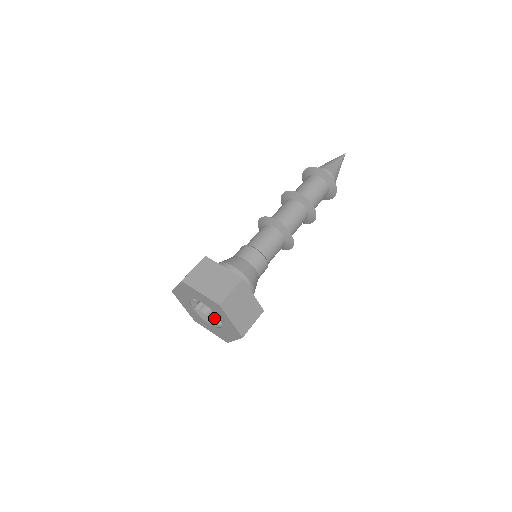
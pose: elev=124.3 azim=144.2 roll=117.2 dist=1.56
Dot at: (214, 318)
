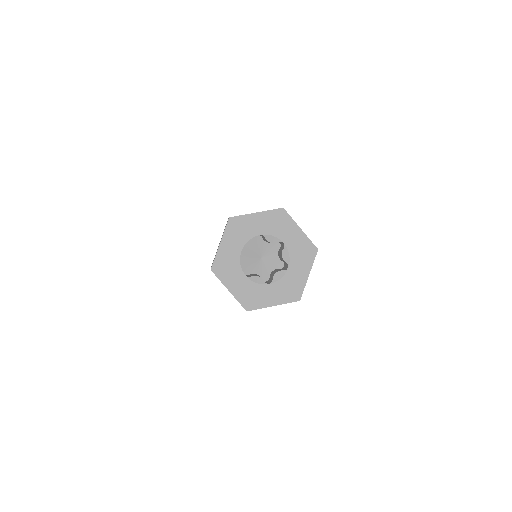
Dot at: (247, 276)
